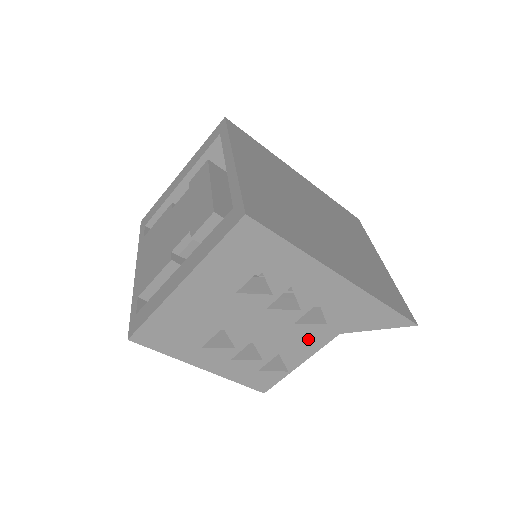
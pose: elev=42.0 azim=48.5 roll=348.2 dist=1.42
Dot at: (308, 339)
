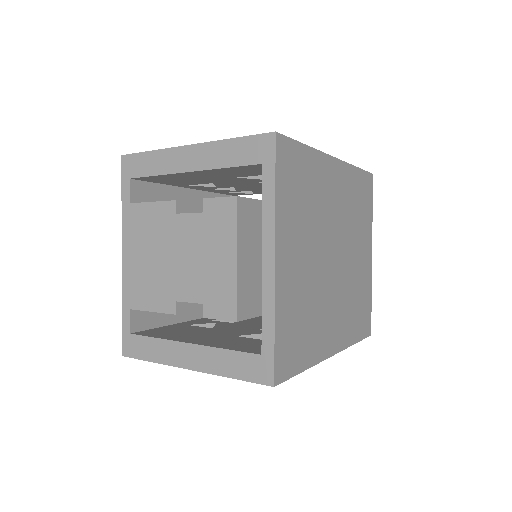
Dot at: occluded
